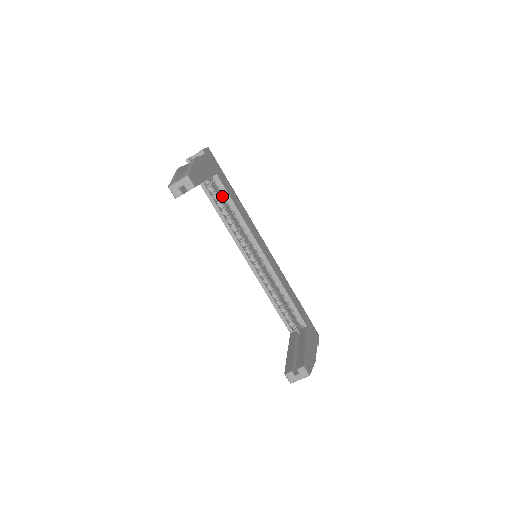
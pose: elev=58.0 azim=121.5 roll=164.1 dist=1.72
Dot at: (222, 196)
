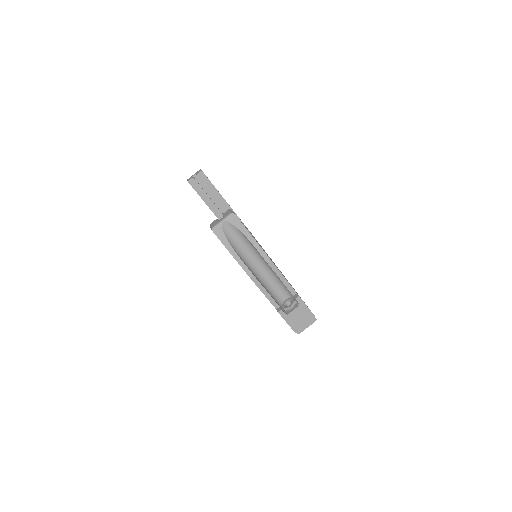
Dot at: occluded
